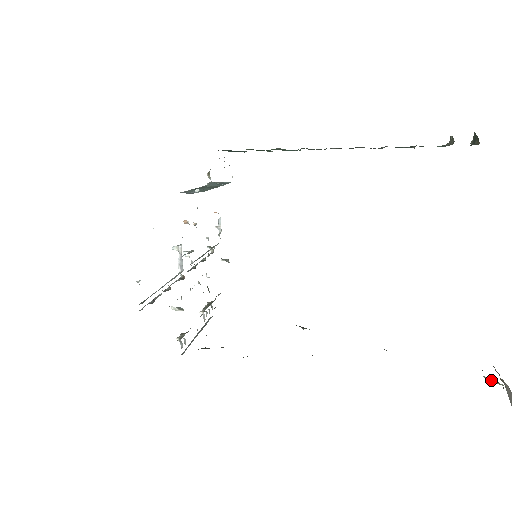
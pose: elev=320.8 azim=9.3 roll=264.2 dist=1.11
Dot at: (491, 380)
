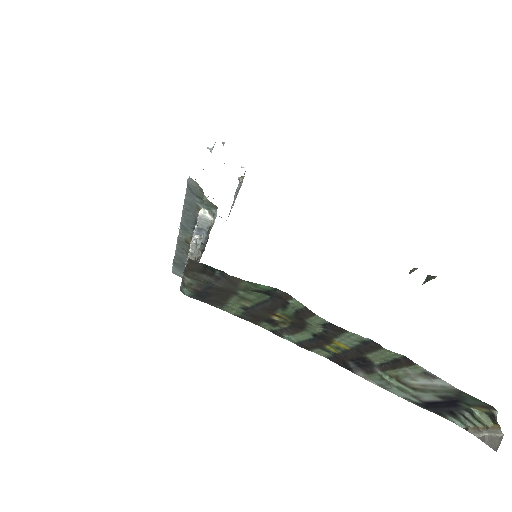
Dot at: (480, 415)
